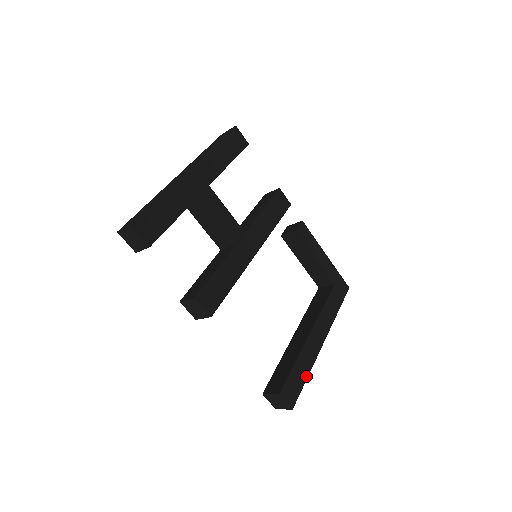
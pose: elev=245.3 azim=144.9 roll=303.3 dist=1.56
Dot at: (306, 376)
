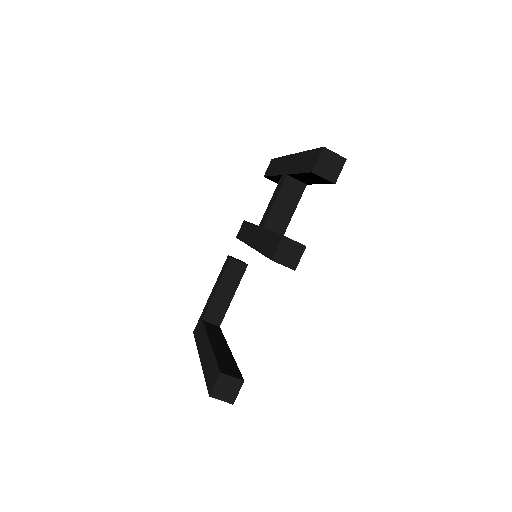
Dot at: occluded
